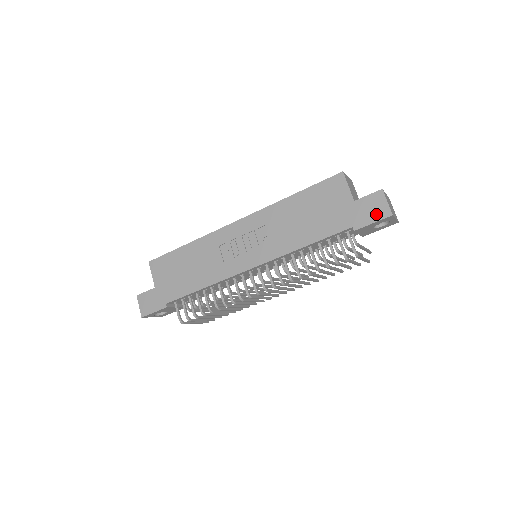
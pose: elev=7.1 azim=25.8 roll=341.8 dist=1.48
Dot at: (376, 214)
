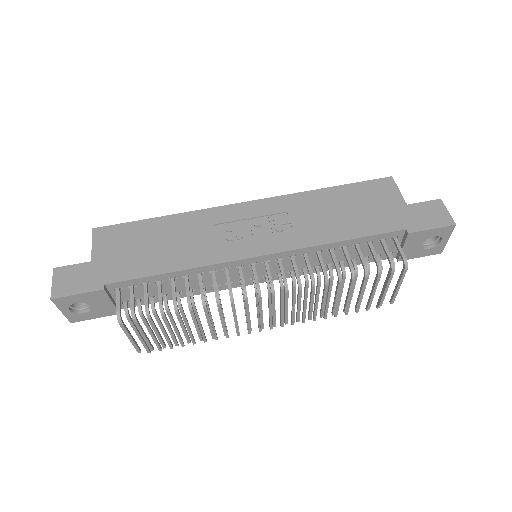
Dot at: (435, 220)
